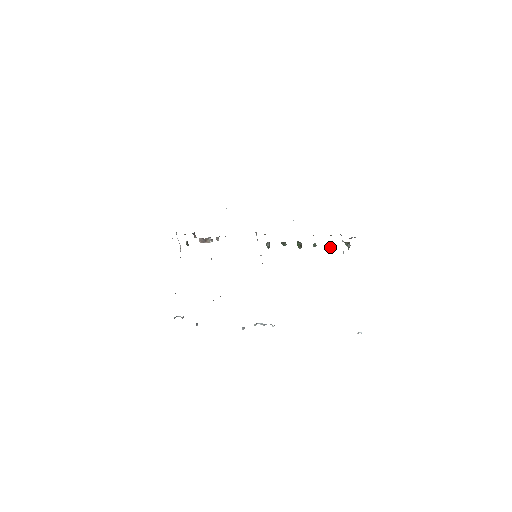
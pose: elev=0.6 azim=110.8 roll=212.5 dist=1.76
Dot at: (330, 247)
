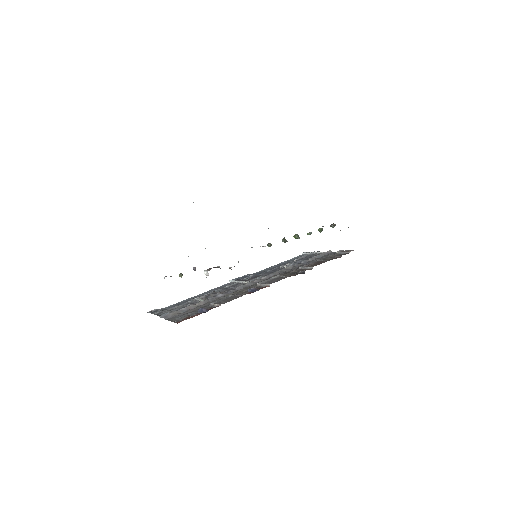
Dot at: occluded
